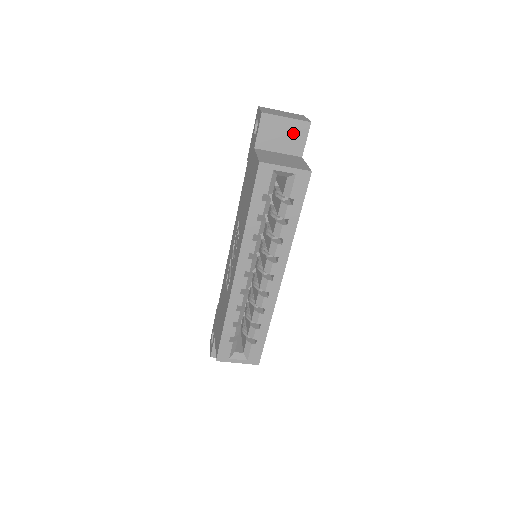
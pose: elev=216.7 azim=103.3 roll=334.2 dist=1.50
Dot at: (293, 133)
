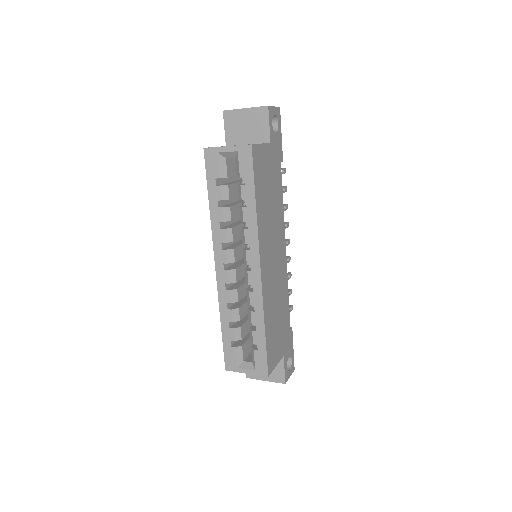
Dot at: (255, 121)
